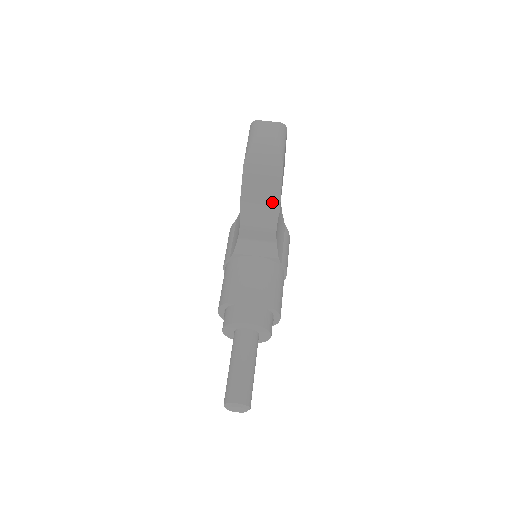
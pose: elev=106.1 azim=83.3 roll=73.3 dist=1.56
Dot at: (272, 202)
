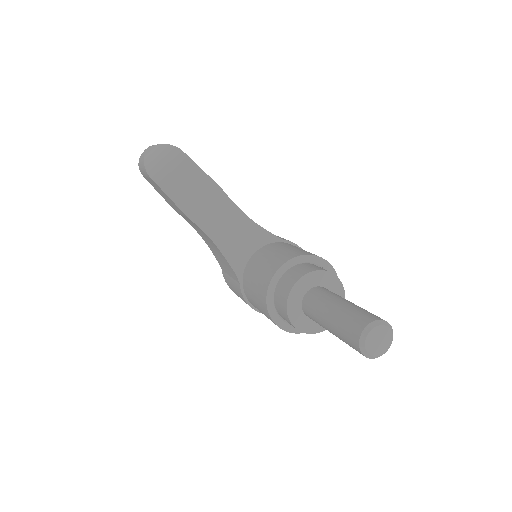
Dot at: (205, 185)
